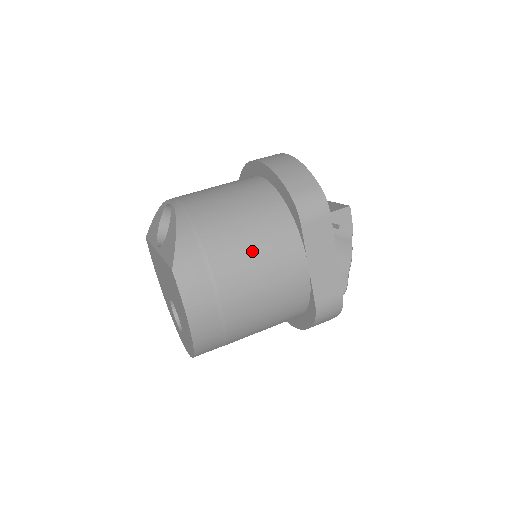
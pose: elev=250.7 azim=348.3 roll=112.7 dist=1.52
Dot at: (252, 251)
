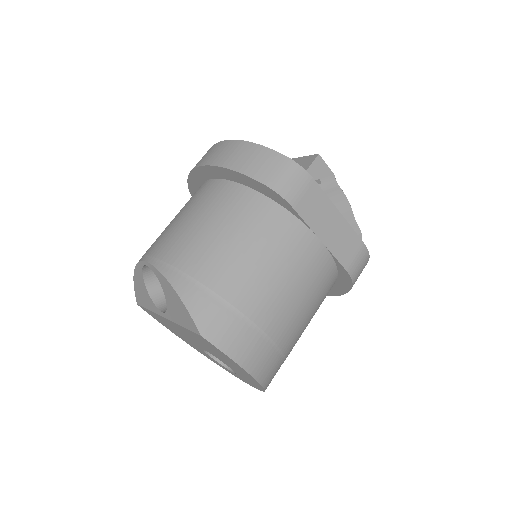
Dot at: (263, 264)
